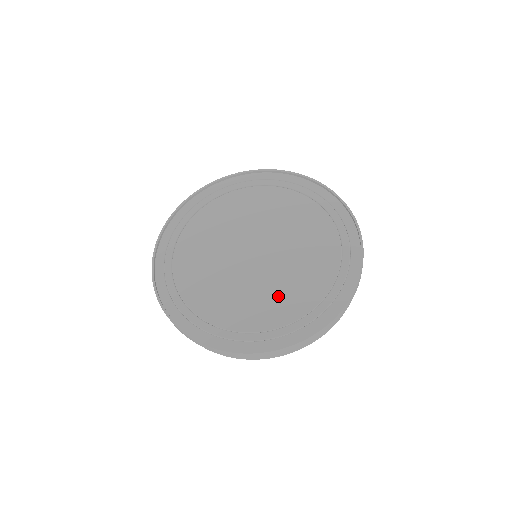
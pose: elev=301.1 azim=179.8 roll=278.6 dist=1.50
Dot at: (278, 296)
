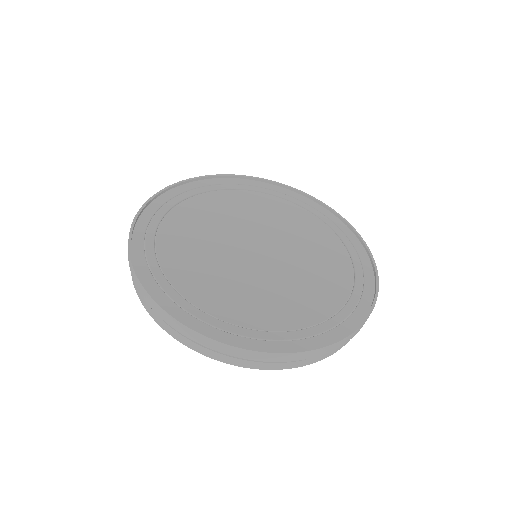
Dot at: (227, 288)
